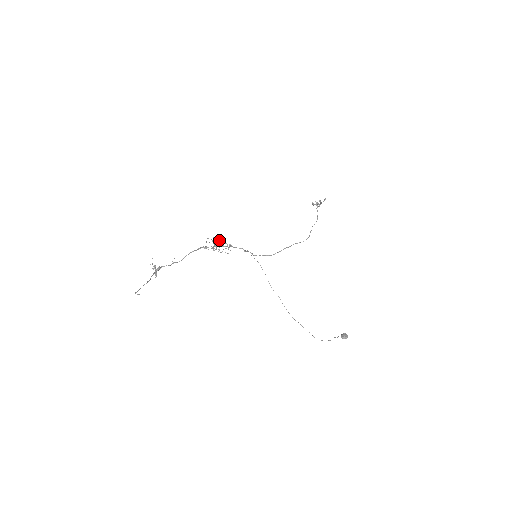
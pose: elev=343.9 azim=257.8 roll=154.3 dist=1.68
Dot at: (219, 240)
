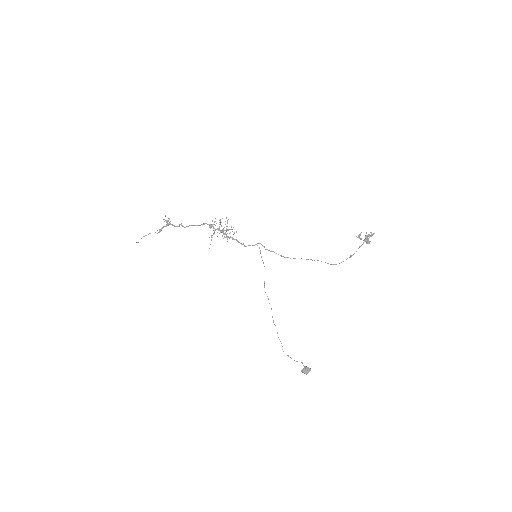
Dot at: occluded
